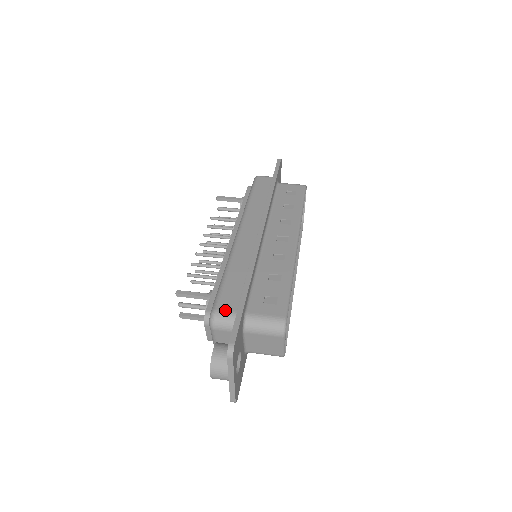
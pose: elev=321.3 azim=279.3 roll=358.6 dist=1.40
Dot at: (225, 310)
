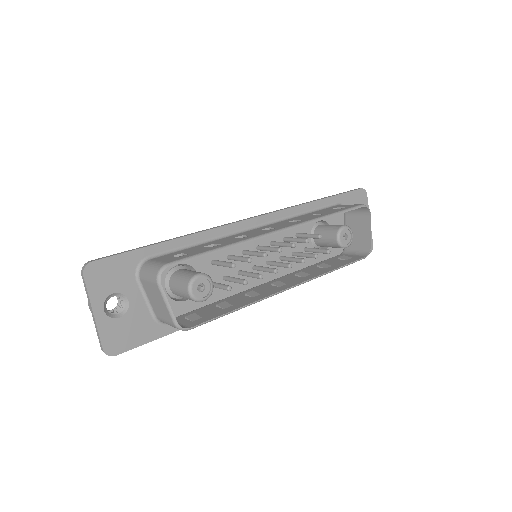
Dot at: occluded
